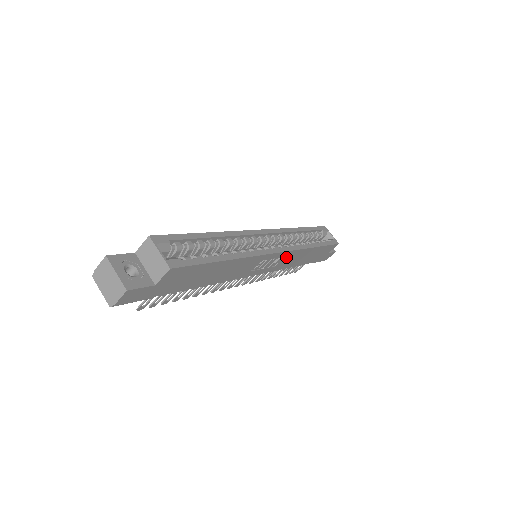
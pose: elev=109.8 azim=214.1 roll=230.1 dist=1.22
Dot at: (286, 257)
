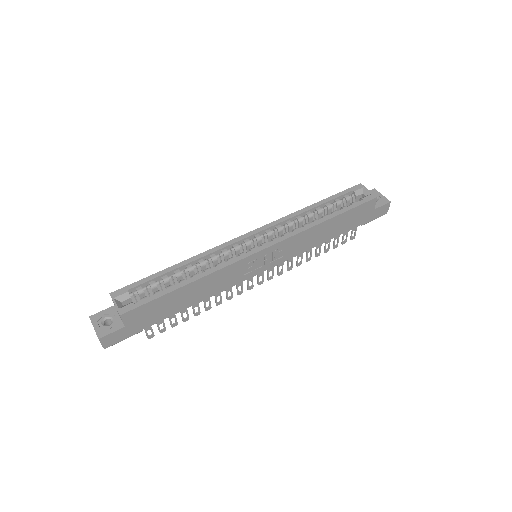
Dot at: (286, 246)
